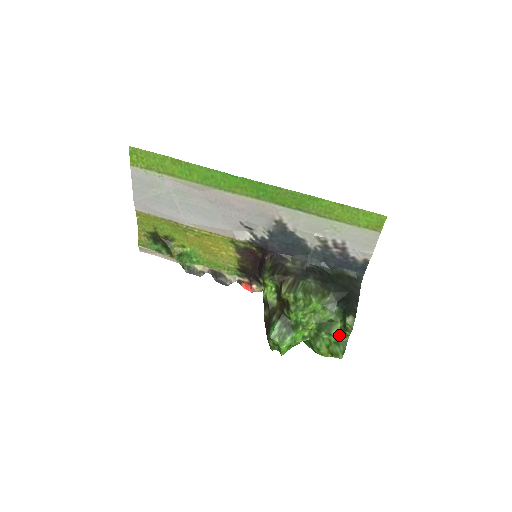
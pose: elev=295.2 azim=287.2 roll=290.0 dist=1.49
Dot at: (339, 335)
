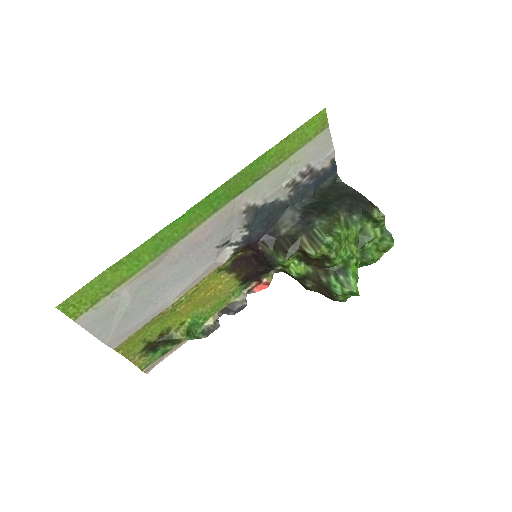
Dot at: (377, 232)
